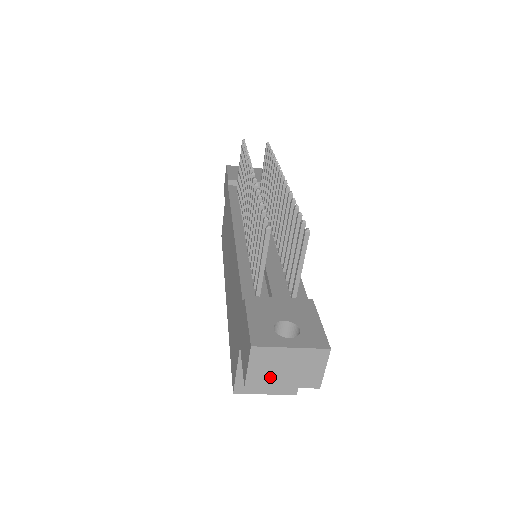
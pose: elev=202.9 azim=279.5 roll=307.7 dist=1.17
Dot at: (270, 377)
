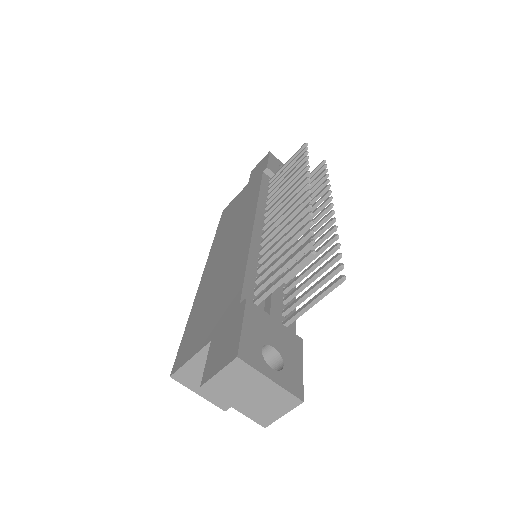
Dot at: (230, 393)
